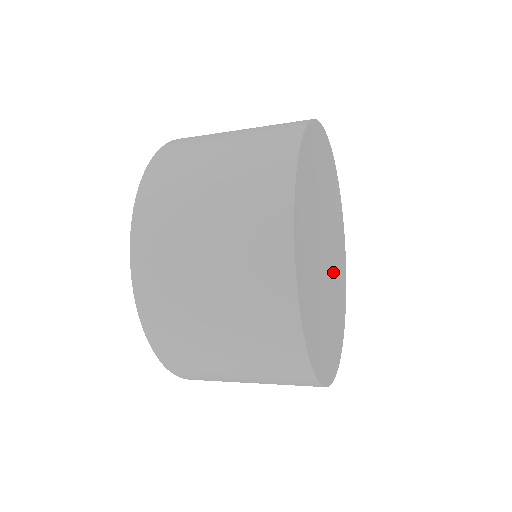
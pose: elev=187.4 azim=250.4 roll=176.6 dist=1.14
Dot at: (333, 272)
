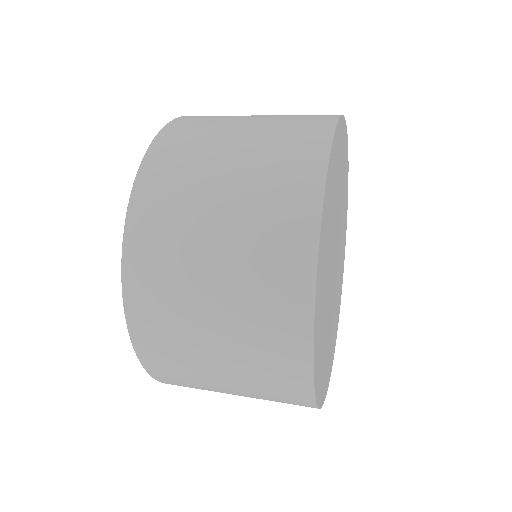
Dot at: (338, 256)
